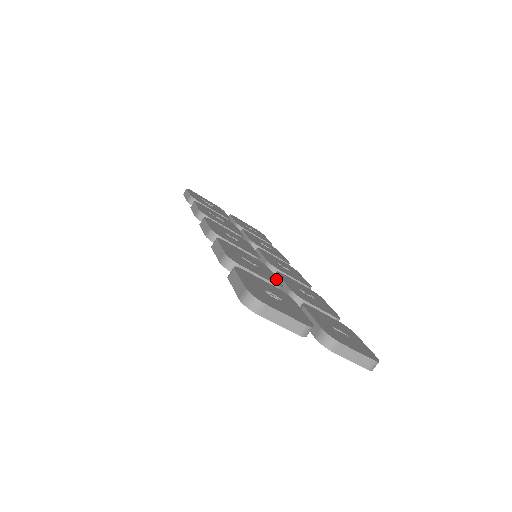
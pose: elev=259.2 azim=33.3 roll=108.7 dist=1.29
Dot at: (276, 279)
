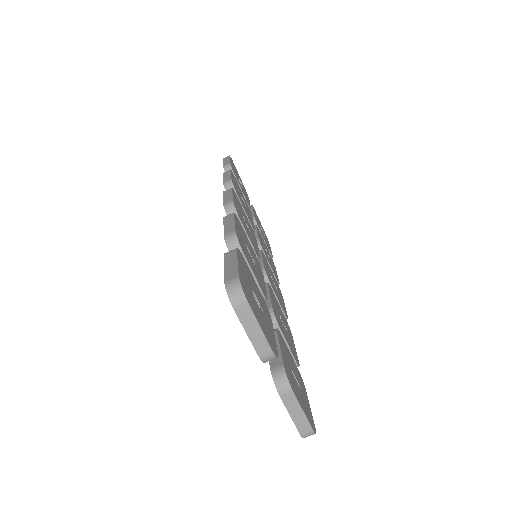
Dot at: (265, 288)
